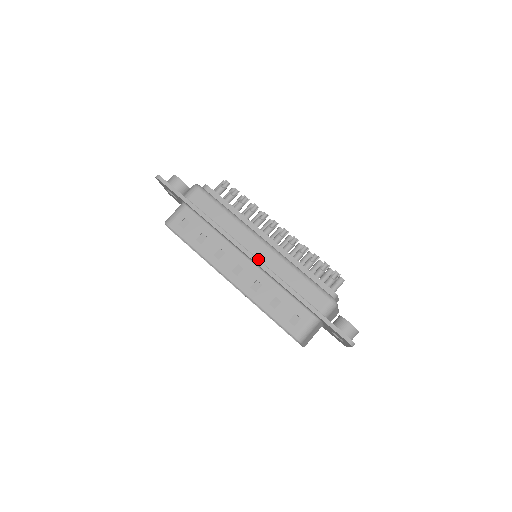
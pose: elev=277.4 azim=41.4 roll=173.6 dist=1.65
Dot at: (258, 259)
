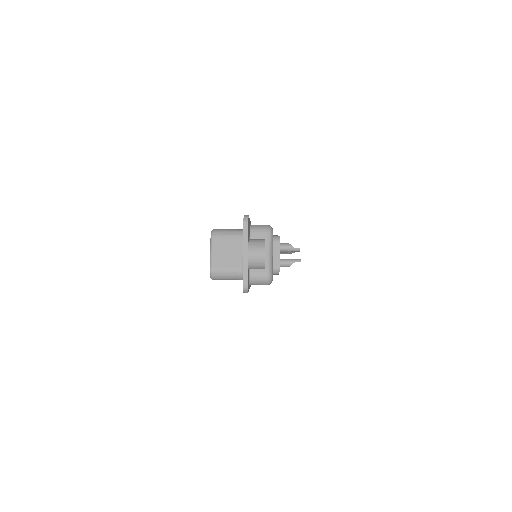
Dot at: occluded
